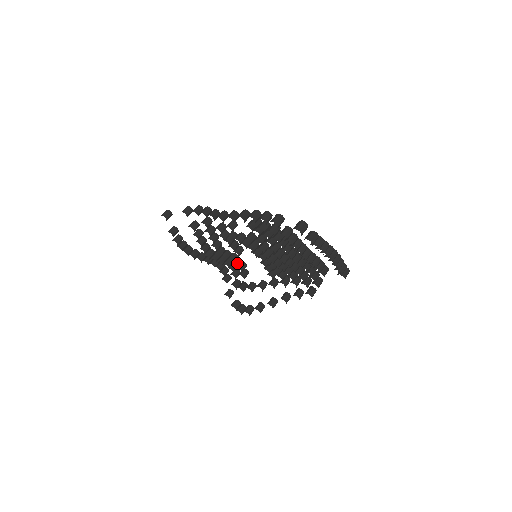
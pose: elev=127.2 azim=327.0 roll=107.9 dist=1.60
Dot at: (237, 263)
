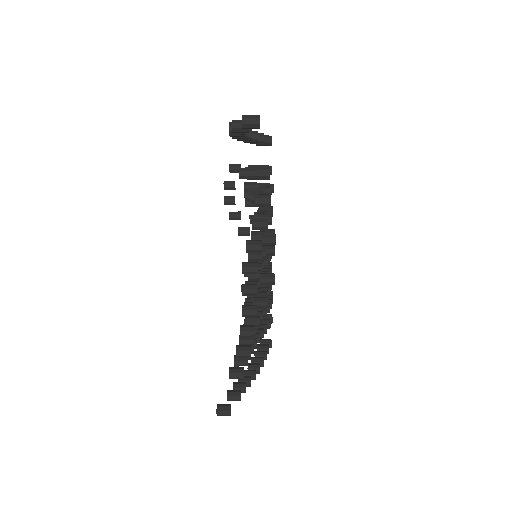
Dot at: occluded
